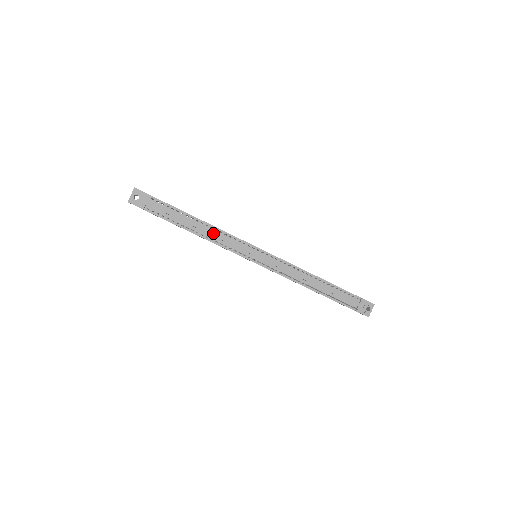
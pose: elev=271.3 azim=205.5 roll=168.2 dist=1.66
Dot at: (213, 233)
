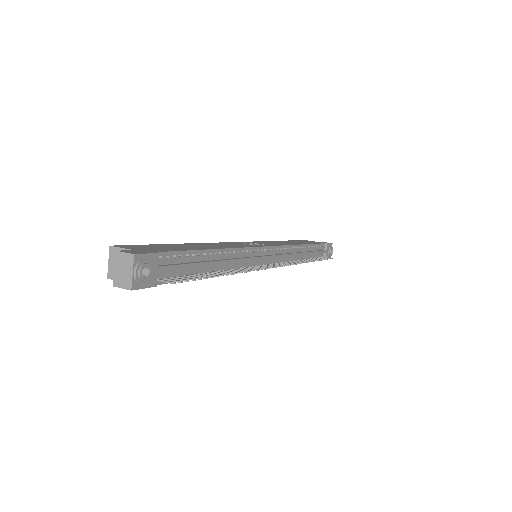
Dot at: (235, 260)
